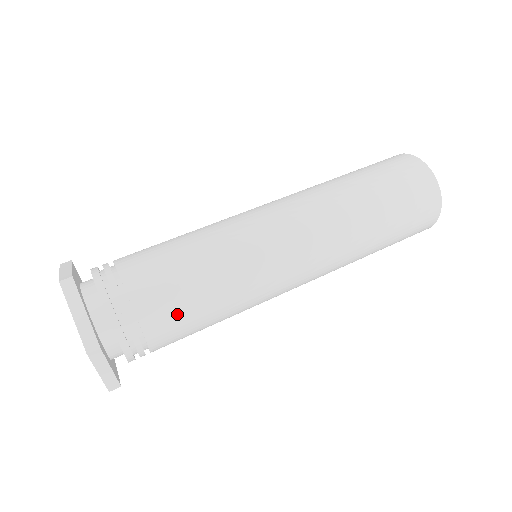
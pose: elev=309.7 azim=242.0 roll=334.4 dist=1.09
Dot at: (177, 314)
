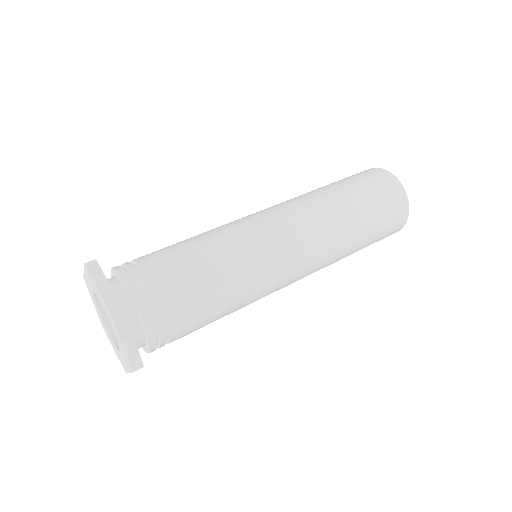
Dot at: (199, 325)
